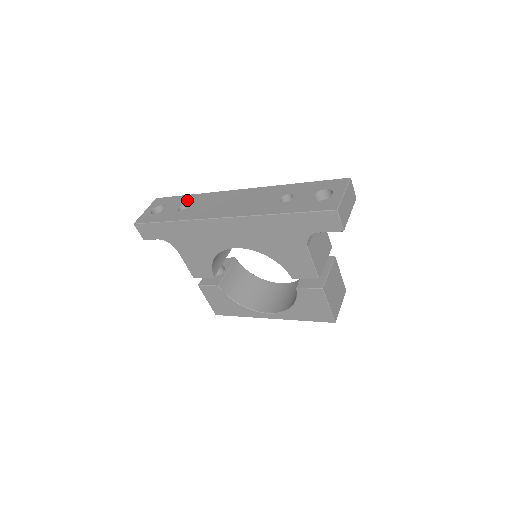
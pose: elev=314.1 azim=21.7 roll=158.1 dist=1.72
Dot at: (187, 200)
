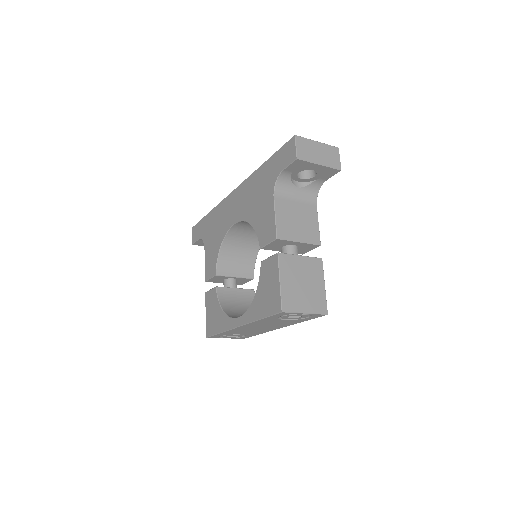
Dot at: occluded
